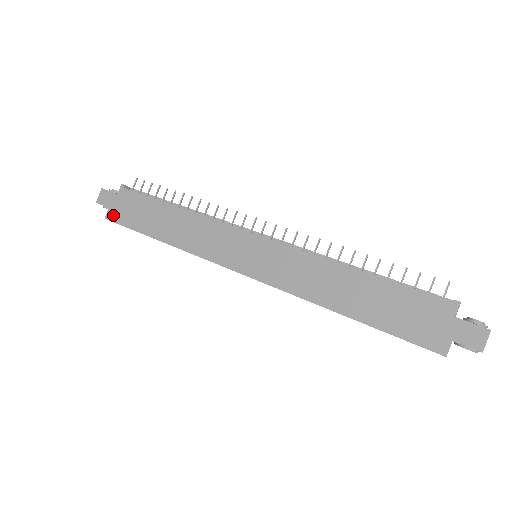
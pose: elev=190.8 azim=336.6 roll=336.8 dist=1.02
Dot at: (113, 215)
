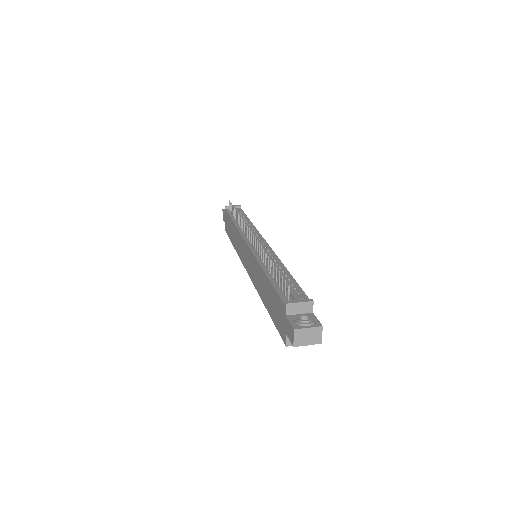
Dot at: (225, 228)
